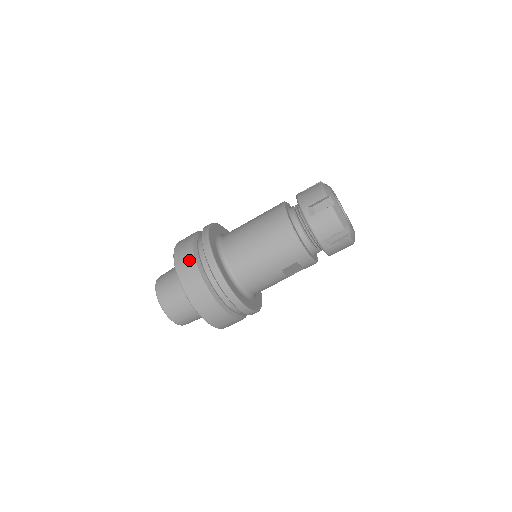
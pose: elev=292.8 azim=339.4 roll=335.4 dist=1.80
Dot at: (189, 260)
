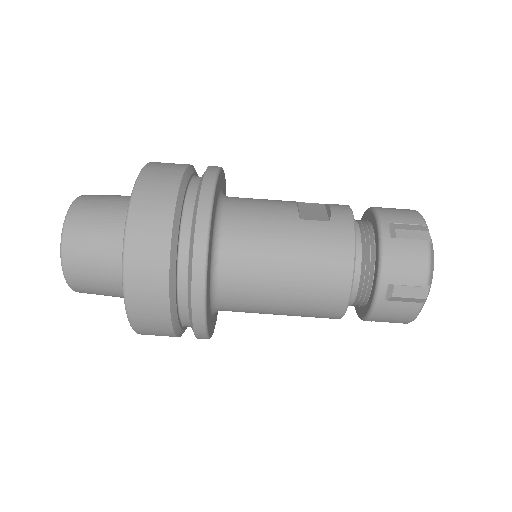
Dot at: (156, 279)
